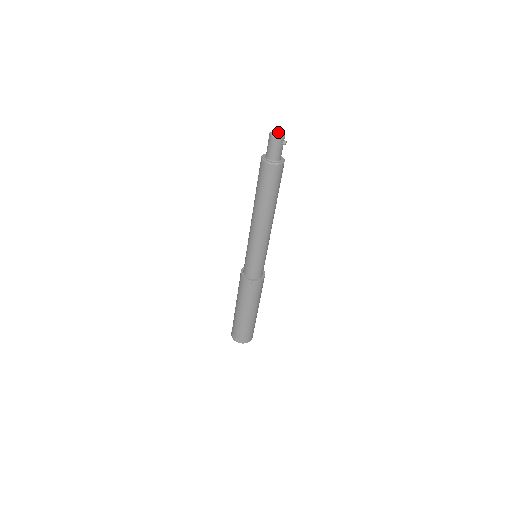
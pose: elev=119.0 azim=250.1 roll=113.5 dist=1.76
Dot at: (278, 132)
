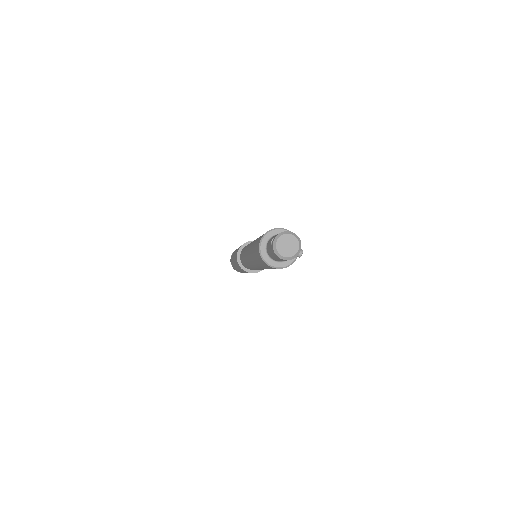
Dot at: (289, 241)
